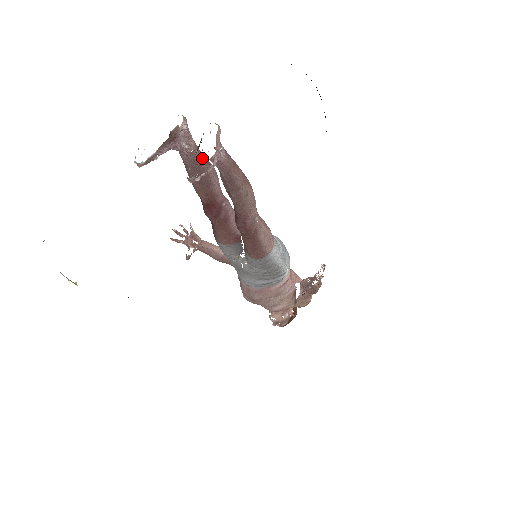
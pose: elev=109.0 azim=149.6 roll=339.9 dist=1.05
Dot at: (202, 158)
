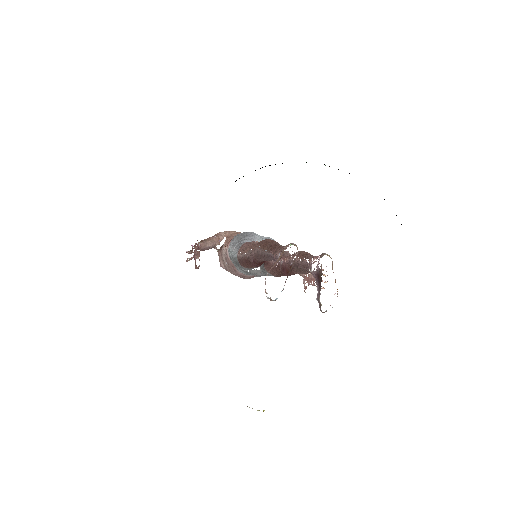
Dot at: occluded
